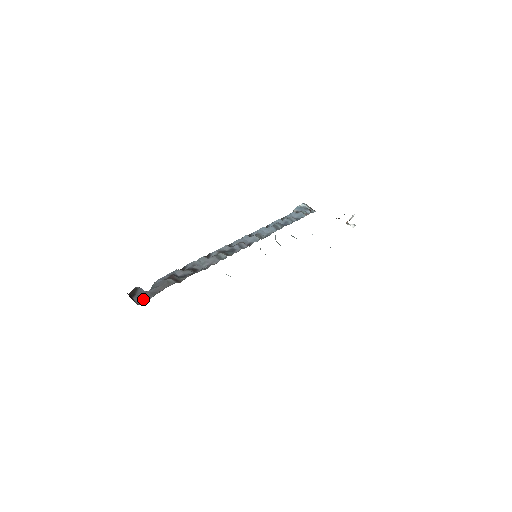
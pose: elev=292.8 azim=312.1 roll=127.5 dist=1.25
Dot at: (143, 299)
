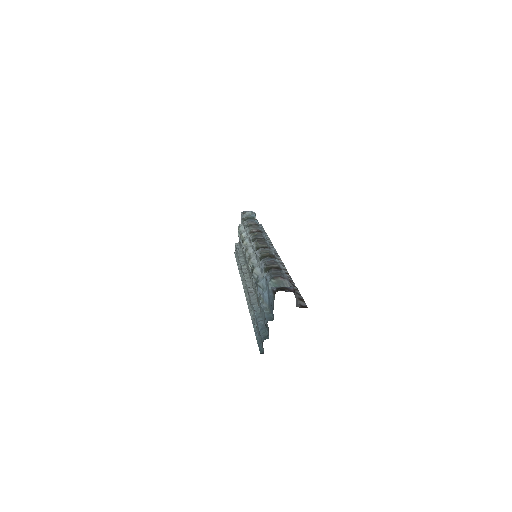
Dot at: (296, 301)
